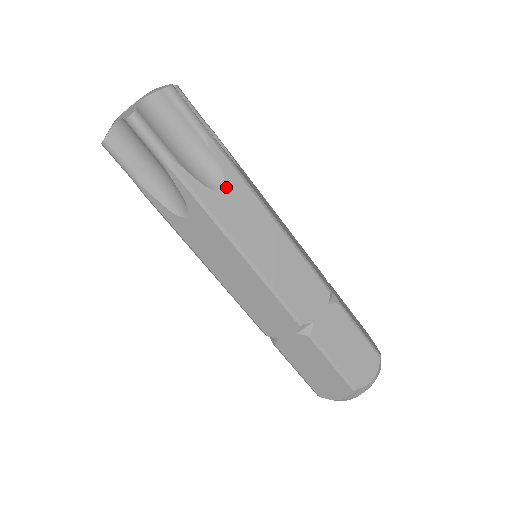
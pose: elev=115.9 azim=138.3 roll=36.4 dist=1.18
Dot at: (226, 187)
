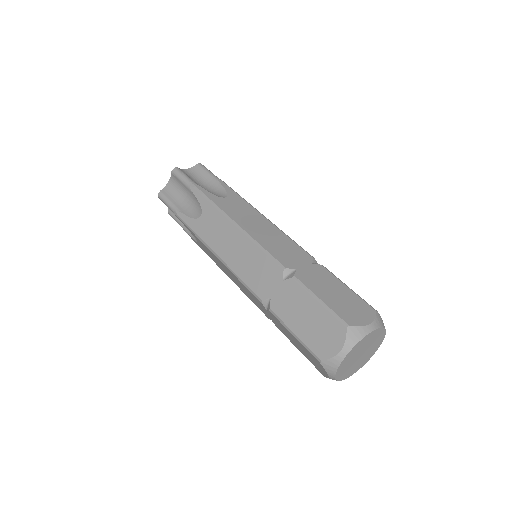
Dot at: (228, 197)
